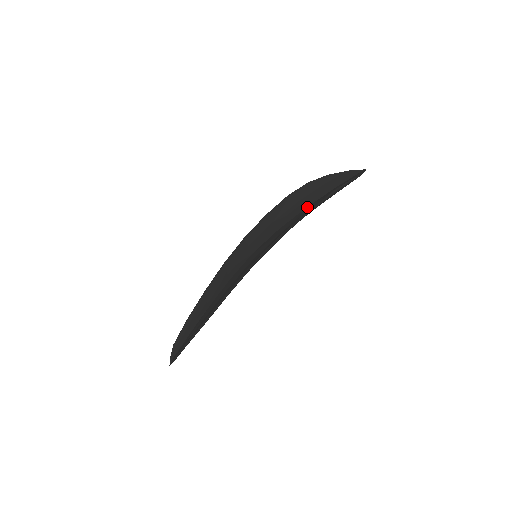
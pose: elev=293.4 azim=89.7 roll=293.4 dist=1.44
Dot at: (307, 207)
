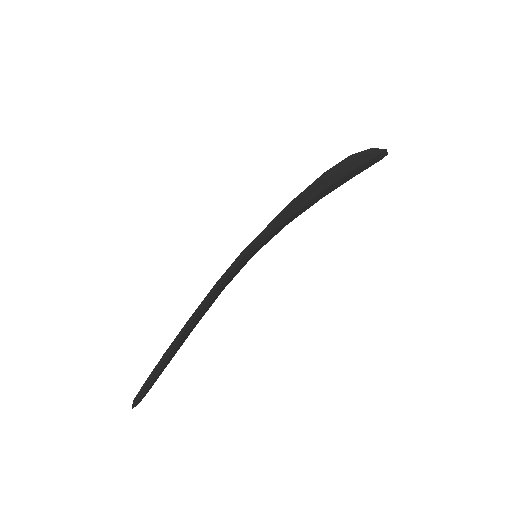
Dot at: occluded
